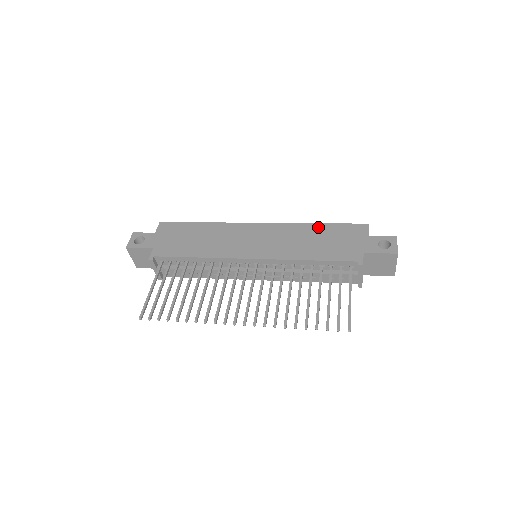
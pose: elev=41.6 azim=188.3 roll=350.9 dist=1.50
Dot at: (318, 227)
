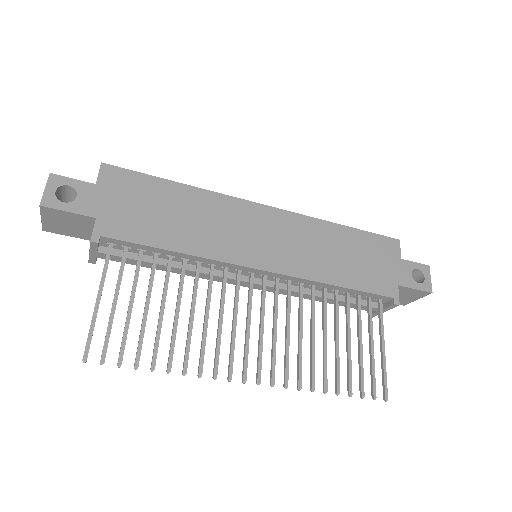
Dot at: (344, 232)
